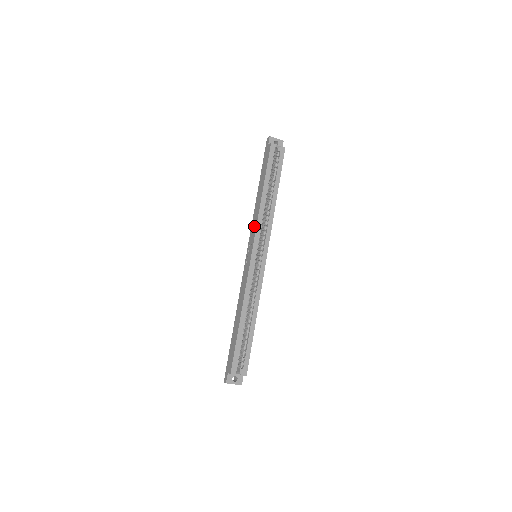
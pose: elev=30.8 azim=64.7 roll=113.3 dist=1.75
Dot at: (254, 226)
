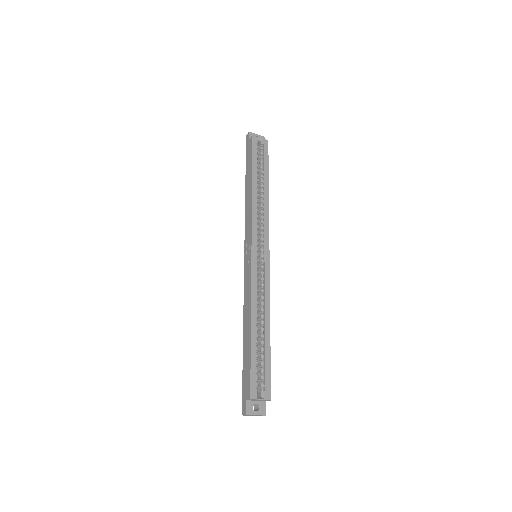
Dot at: (248, 222)
